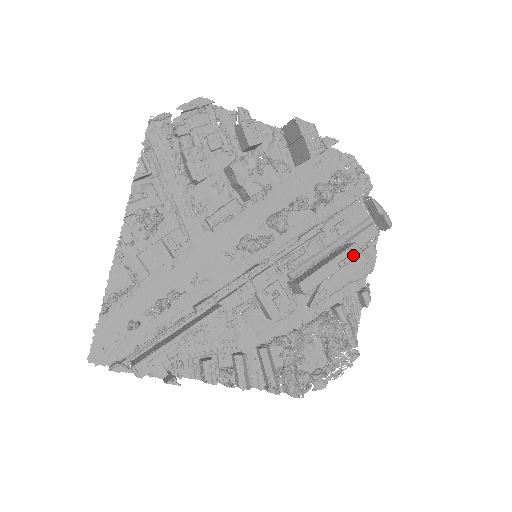
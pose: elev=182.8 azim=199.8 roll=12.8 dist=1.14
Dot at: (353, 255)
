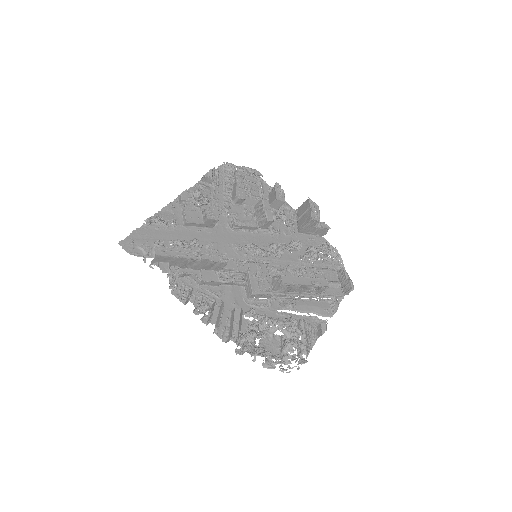
Dot at: (323, 284)
